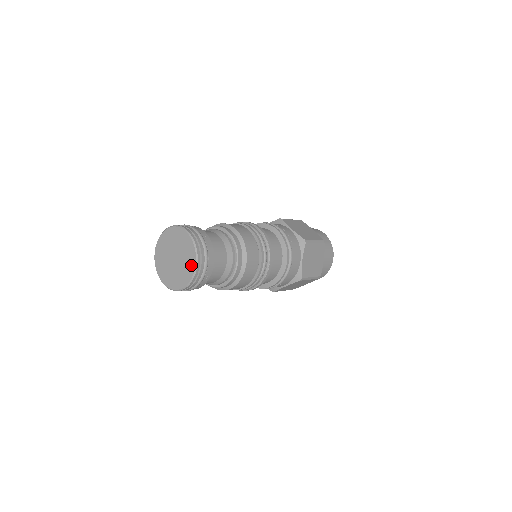
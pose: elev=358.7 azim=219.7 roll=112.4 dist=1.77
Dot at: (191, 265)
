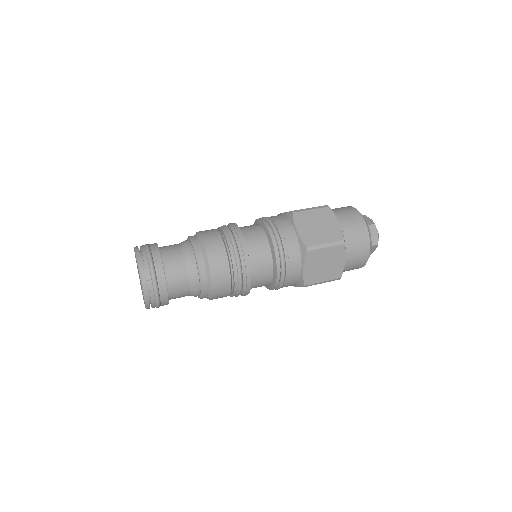
Dot at: occluded
